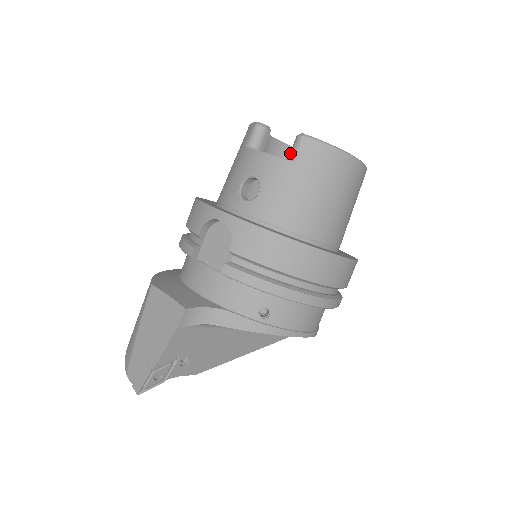
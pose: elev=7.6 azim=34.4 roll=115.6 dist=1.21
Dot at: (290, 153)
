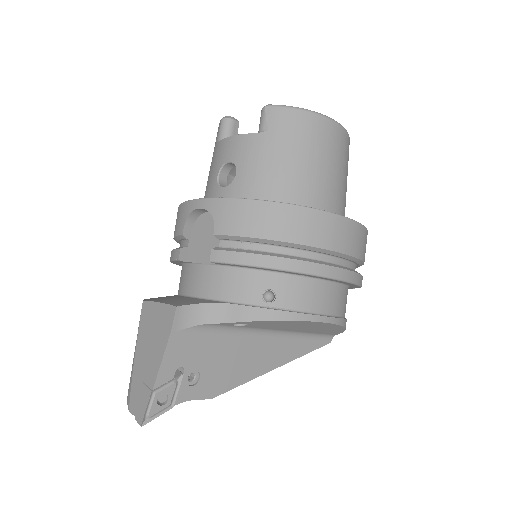
Dot at: occluded
